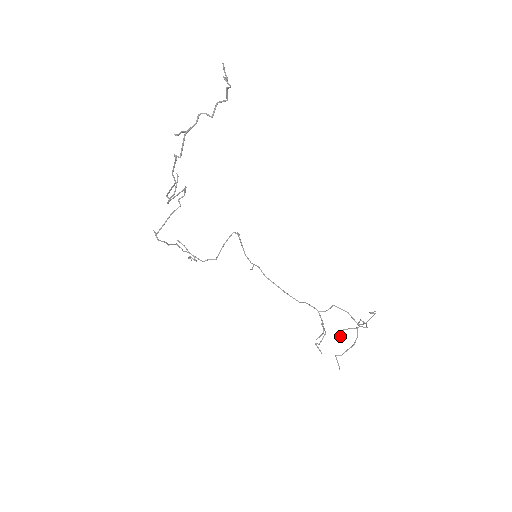
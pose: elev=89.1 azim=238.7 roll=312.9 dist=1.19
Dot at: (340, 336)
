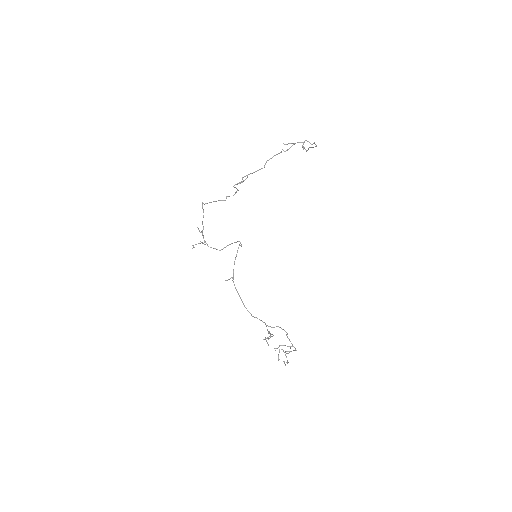
Dot at: (277, 348)
